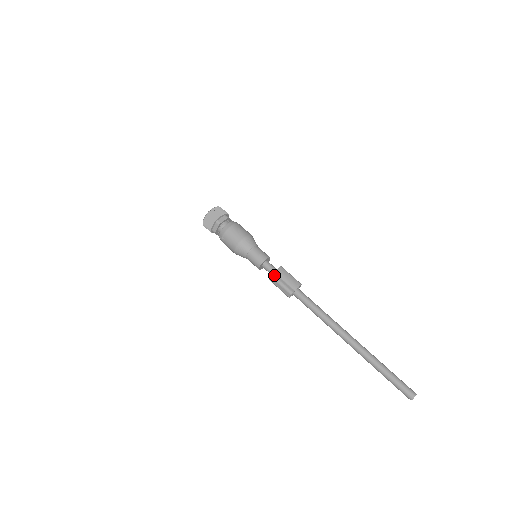
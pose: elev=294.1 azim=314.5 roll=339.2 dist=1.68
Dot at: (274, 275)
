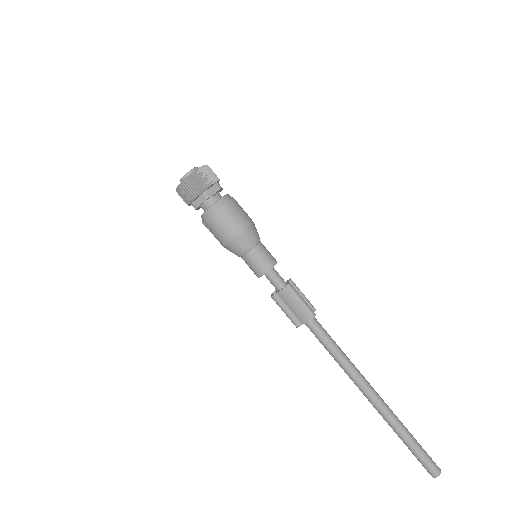
Dot at: (275, 298)
